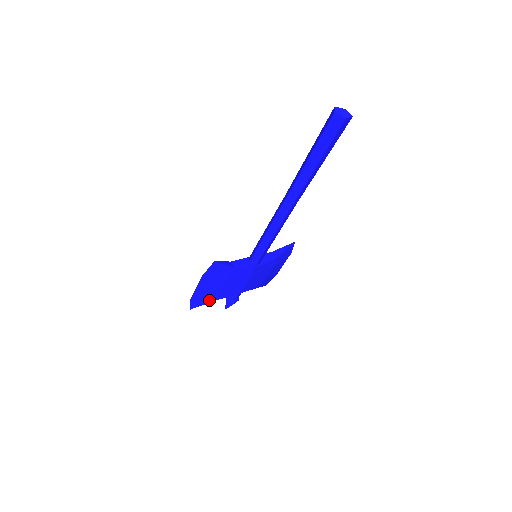
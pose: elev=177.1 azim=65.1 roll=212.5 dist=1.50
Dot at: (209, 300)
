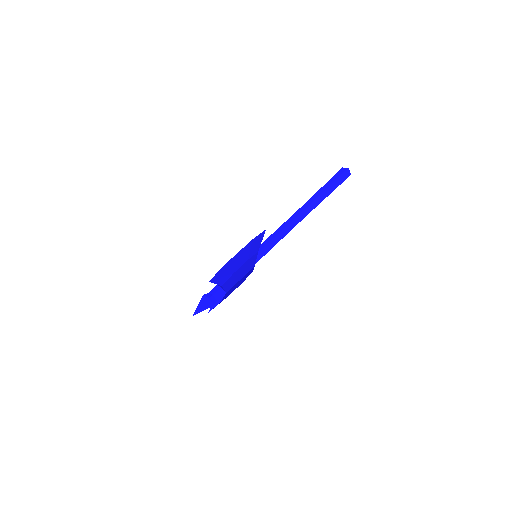
Dot at: (221, 280)
